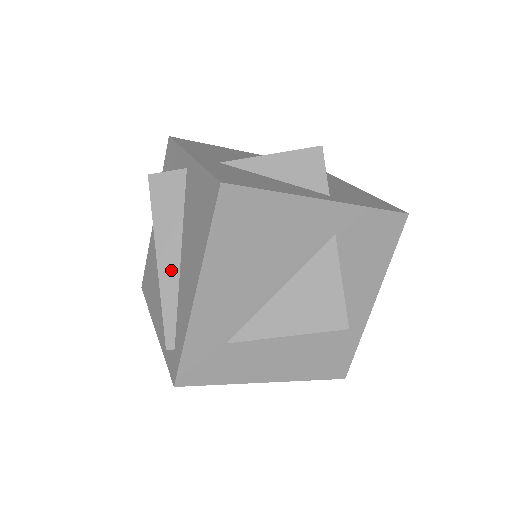
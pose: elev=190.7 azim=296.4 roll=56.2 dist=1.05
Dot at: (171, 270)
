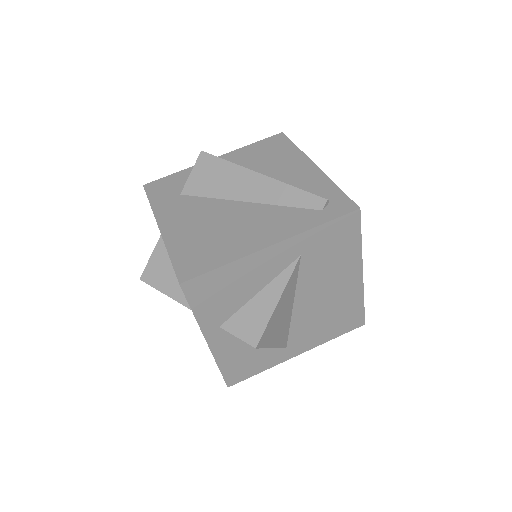
Dot at: occluded
